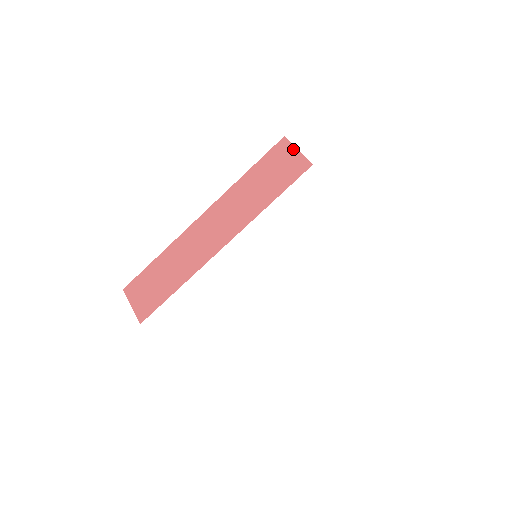
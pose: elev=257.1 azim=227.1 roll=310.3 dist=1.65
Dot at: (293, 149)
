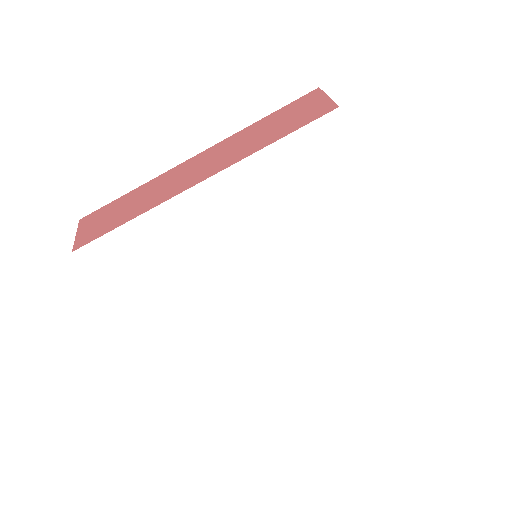
Dot at: (323, 96)
